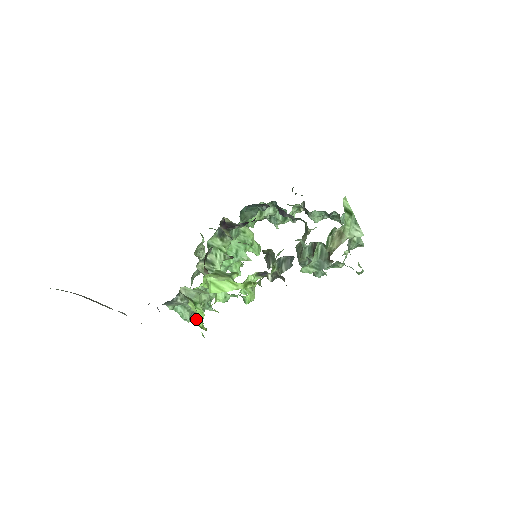
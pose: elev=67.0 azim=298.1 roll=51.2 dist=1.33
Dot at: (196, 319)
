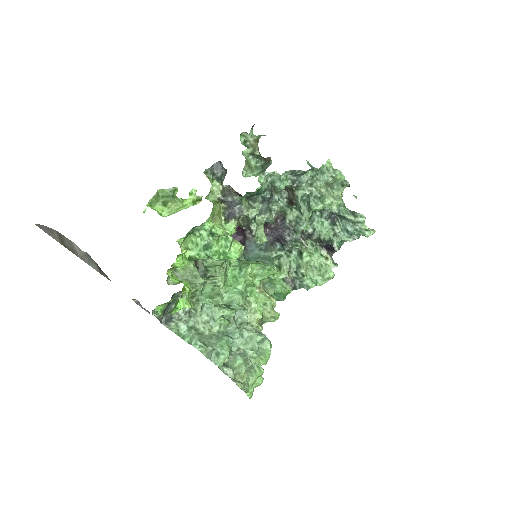
Dot at: (175, 281)
